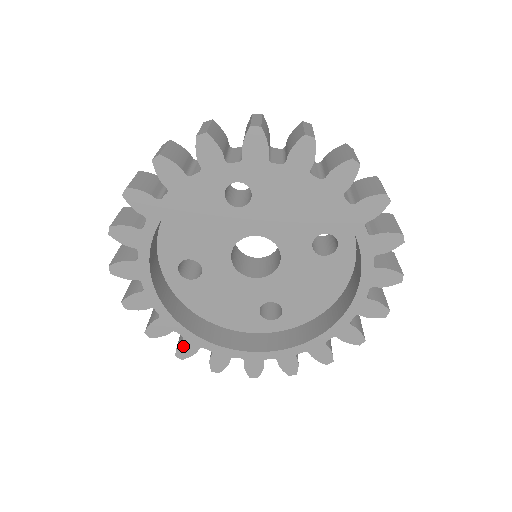
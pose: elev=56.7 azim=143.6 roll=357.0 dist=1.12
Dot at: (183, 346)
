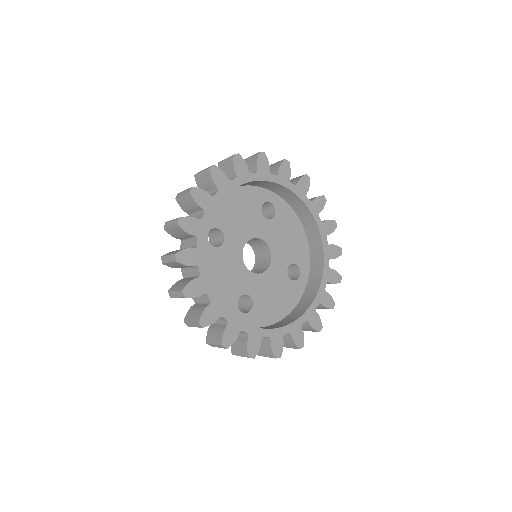
Dot at: (295, 338)
